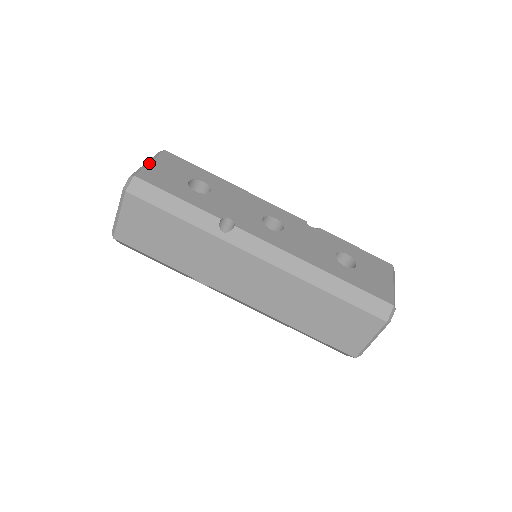
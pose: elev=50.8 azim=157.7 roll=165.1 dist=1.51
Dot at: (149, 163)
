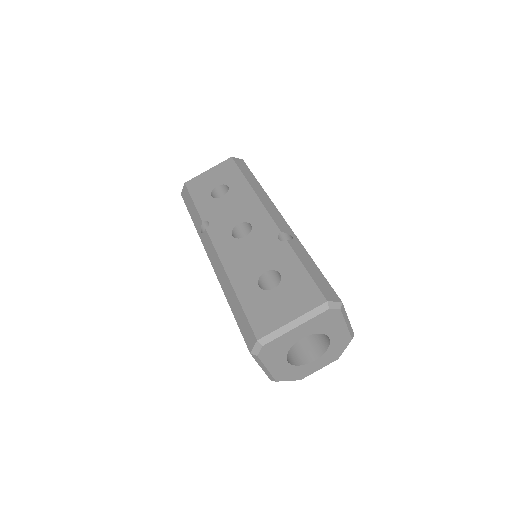
Dot at: (206, 171)
